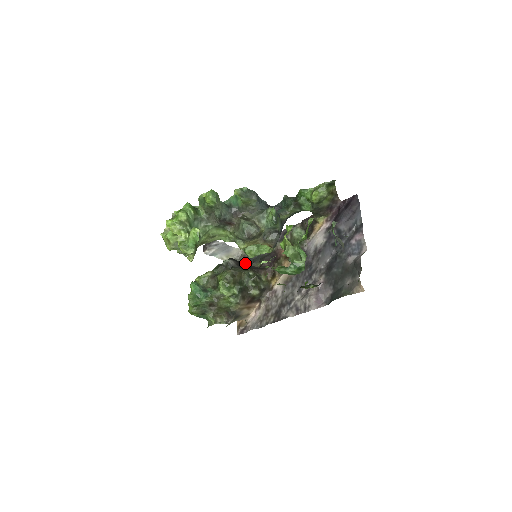
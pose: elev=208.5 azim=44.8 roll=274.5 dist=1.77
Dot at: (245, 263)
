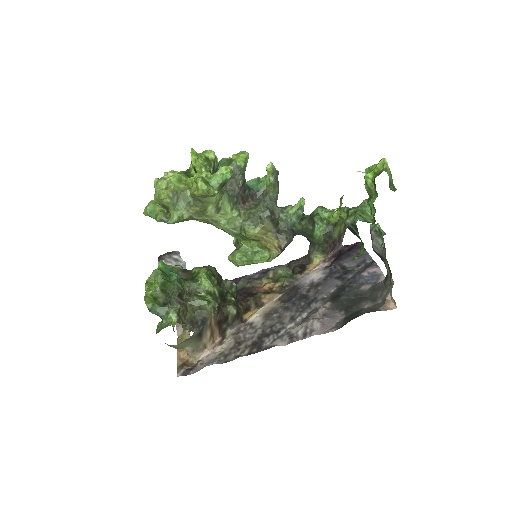
Dot at: occluded
